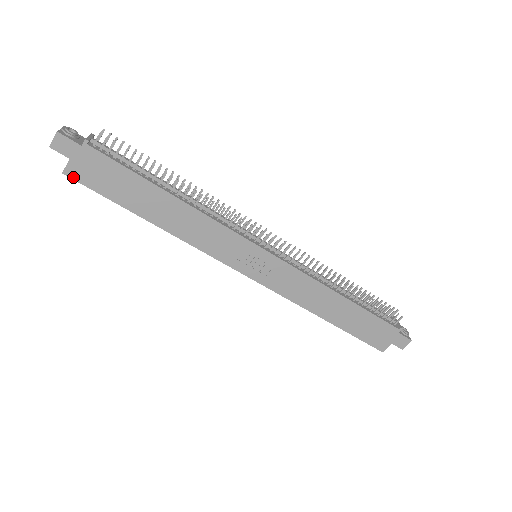
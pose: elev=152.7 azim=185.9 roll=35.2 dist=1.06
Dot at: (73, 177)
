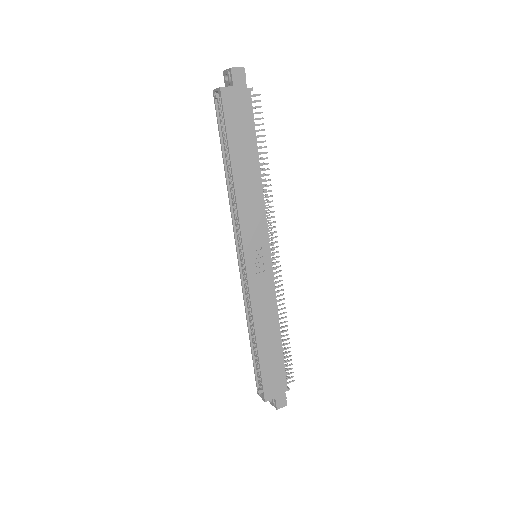
Dot at: (223, 96)
